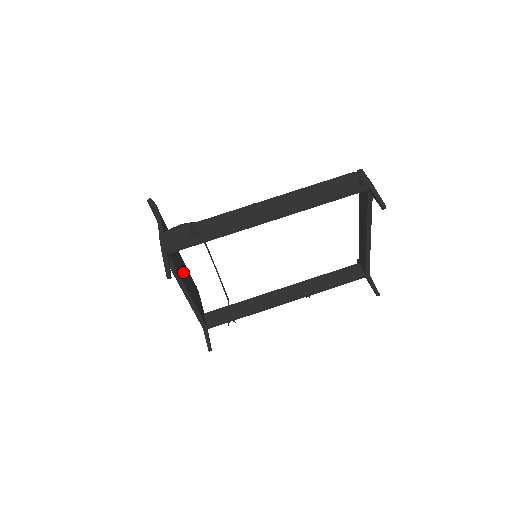
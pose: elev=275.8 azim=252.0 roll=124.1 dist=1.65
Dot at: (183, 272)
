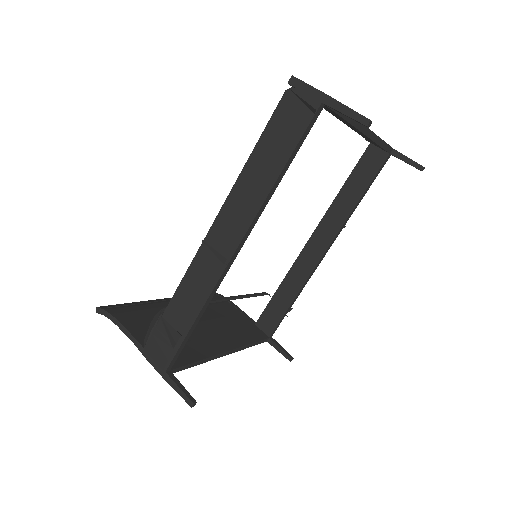
Dot at: (201, 334)
